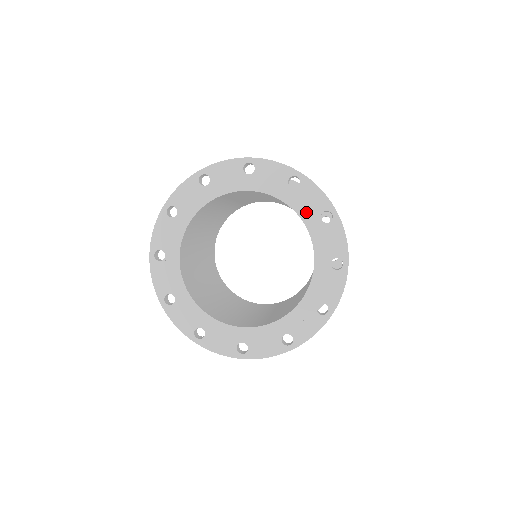
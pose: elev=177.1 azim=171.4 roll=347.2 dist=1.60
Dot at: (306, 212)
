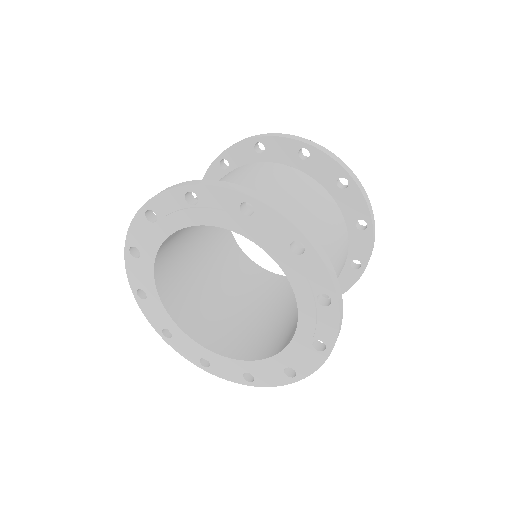
Dot at: (307, 327)
